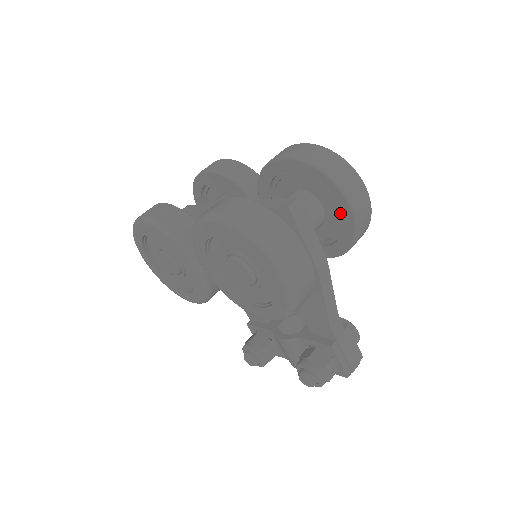
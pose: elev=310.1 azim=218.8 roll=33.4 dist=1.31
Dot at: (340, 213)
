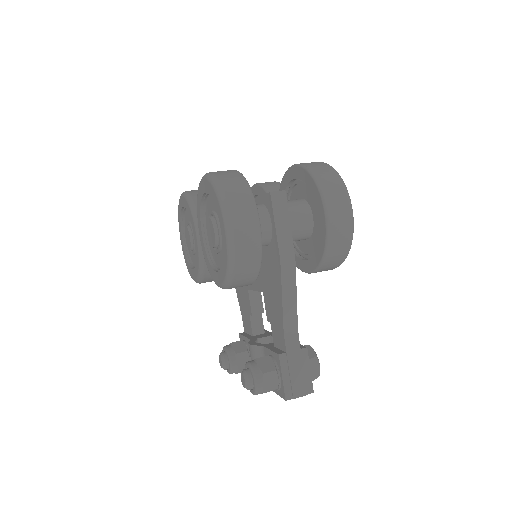
Dot at: (319, 219)
